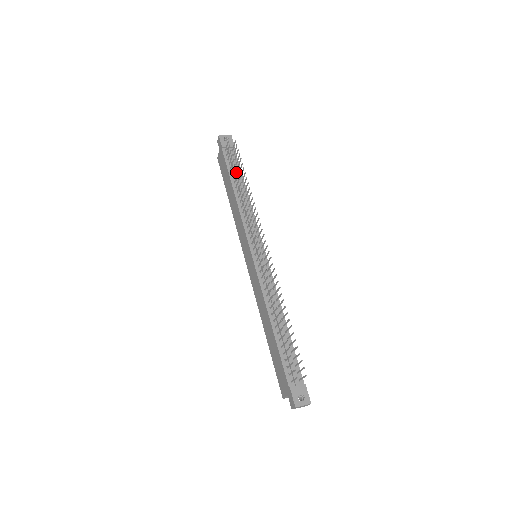
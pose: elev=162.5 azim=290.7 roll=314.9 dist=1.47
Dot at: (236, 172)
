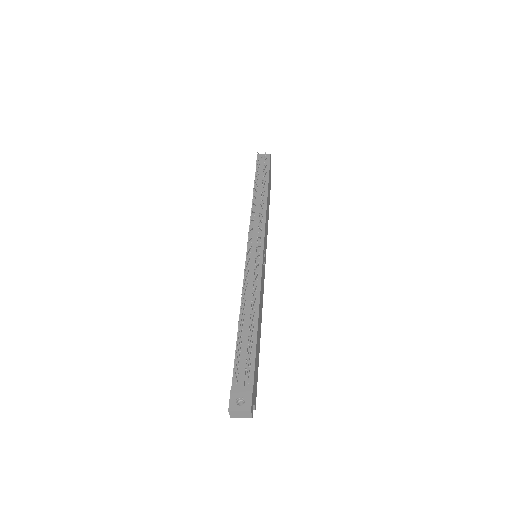
Dot at: (261, 182)
